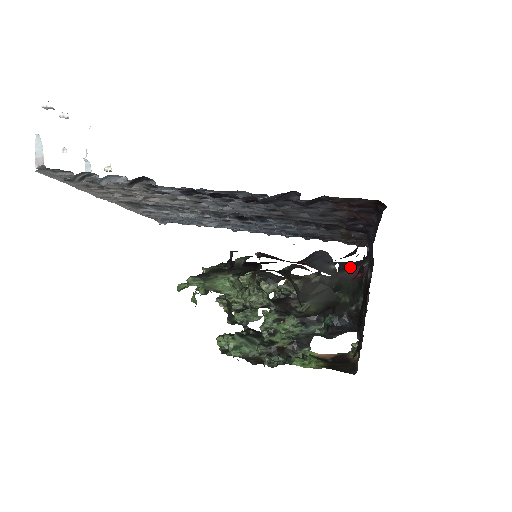
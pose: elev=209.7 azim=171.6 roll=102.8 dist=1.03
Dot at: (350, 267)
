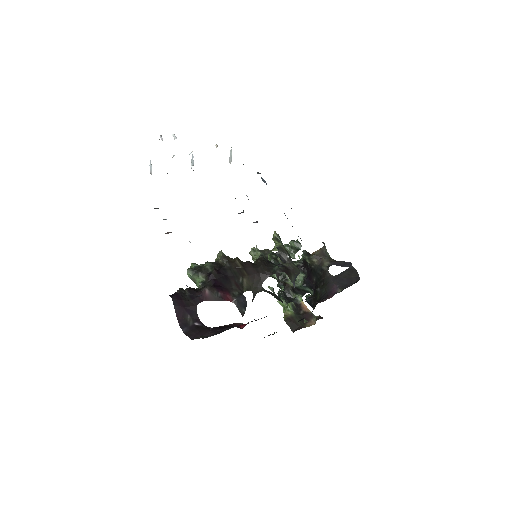
Dot at: (339, 281)
